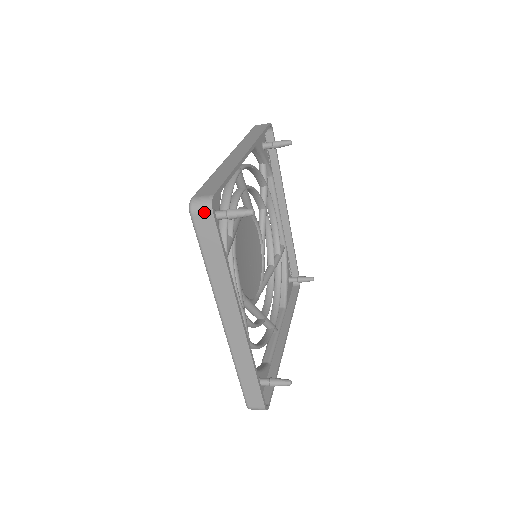
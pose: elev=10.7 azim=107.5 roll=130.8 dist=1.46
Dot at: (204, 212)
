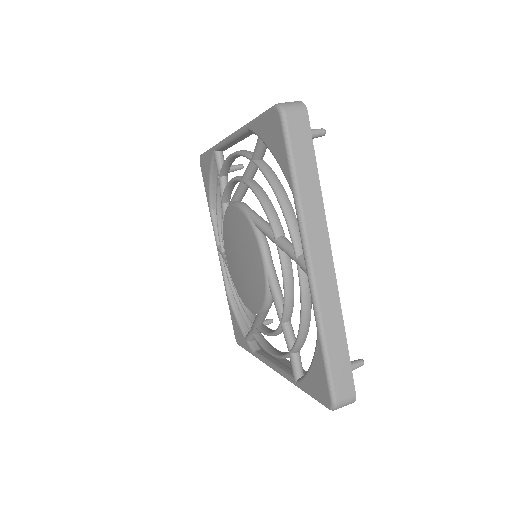
Dot at: occluded
